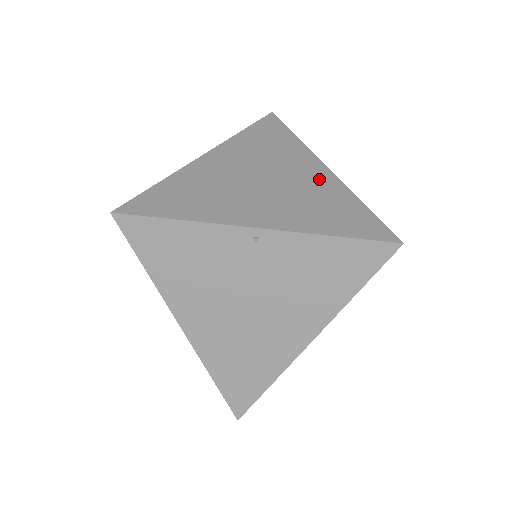
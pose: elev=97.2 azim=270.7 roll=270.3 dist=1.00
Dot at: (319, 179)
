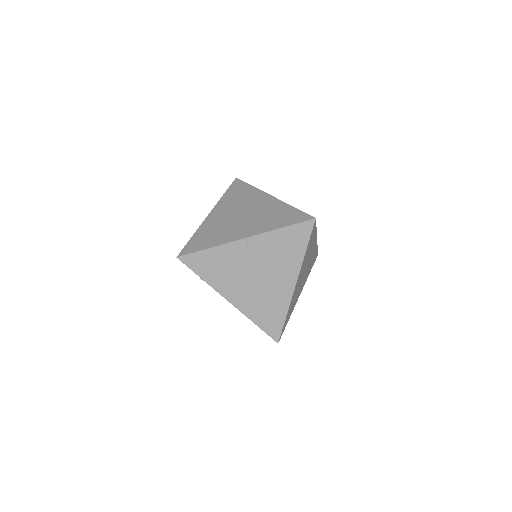
Dot at: (269, 204)
